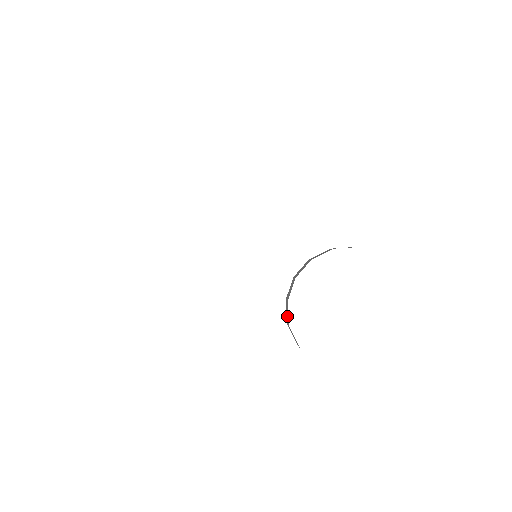
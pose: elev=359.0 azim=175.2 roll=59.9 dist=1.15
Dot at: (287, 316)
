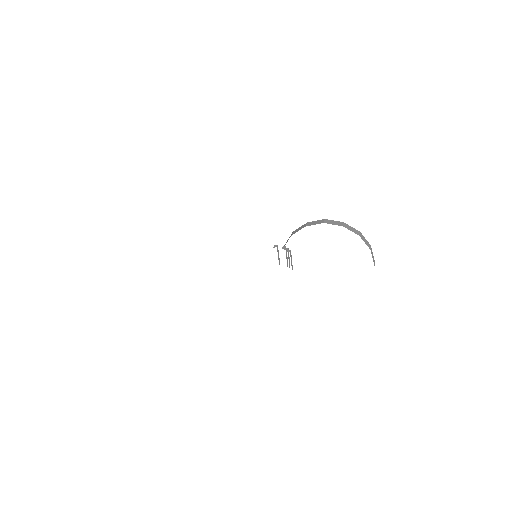
Dot at: occluded
